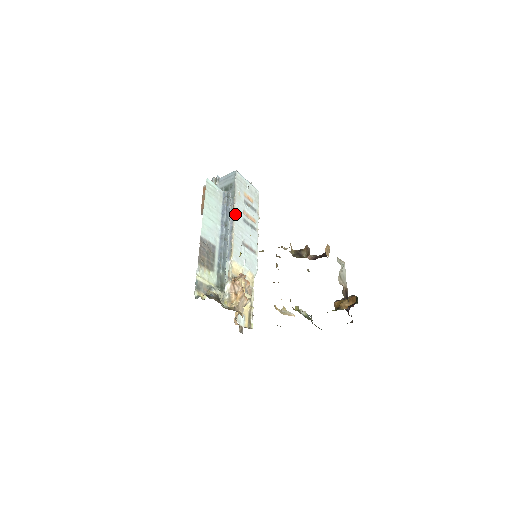
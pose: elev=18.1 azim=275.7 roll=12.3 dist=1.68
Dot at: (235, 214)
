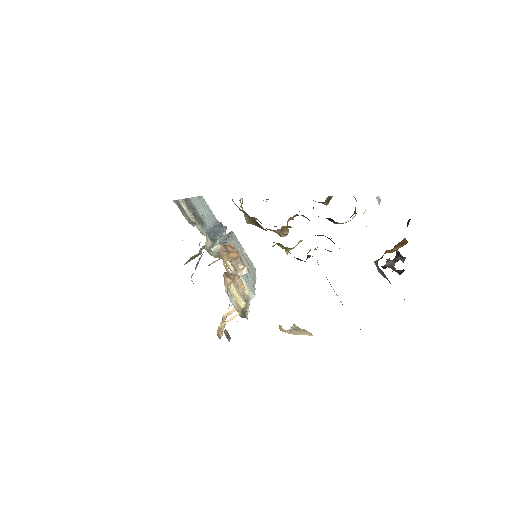
Dot at: (230, 240)
